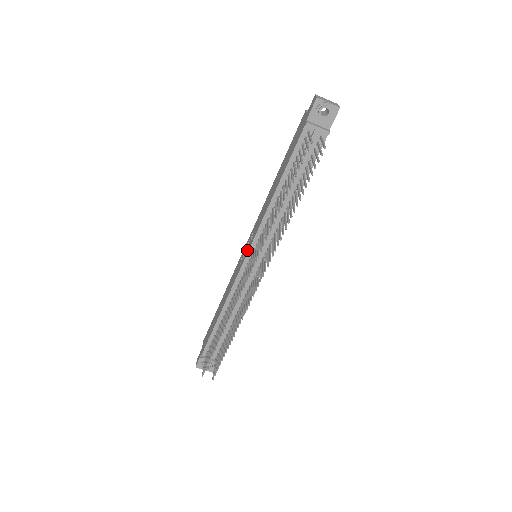
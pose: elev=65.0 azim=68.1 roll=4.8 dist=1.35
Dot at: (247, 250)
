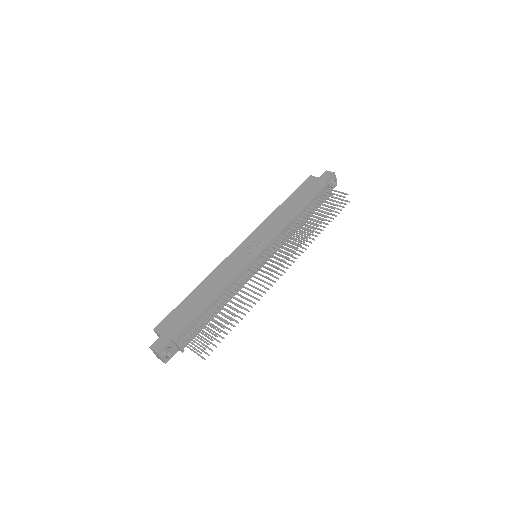
Dot at: (258, 248)
